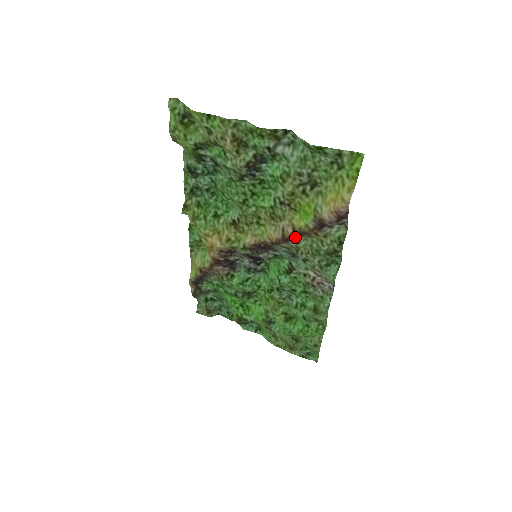
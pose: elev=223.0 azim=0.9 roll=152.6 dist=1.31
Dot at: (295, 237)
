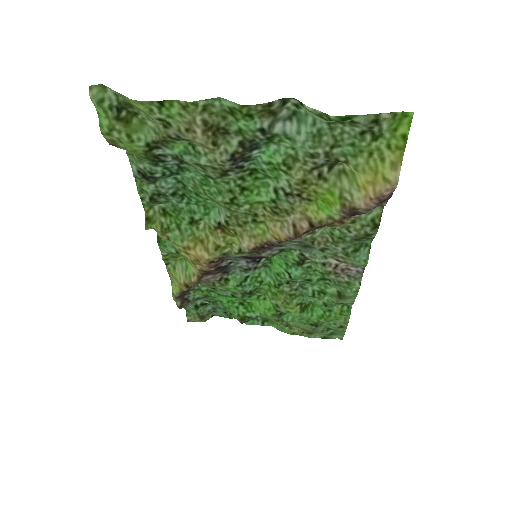
Dot at: (311, 230)
